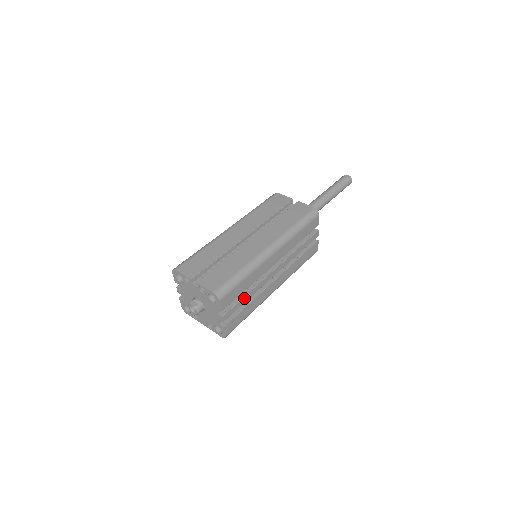
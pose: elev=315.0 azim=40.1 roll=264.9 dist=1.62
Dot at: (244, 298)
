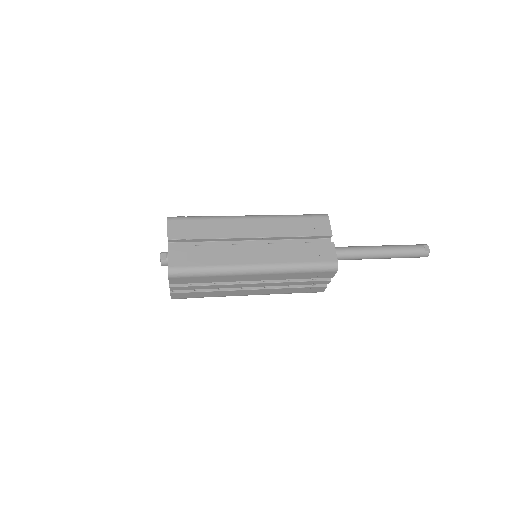
Dot at: (203, 286)
